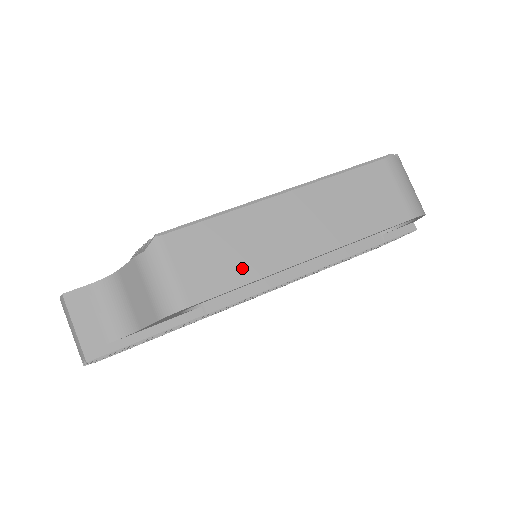
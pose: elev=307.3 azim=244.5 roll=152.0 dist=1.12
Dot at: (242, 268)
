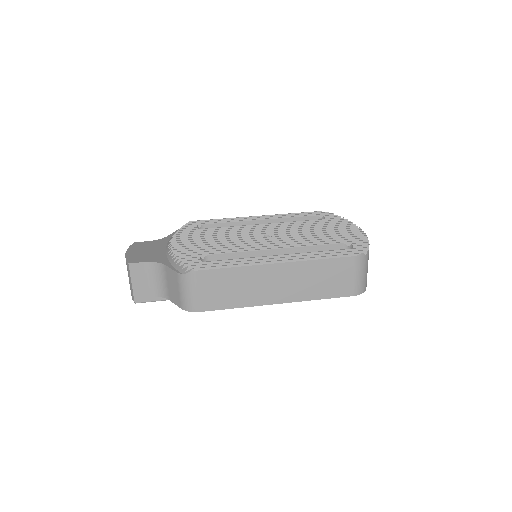
Dot at: (237, 299)
